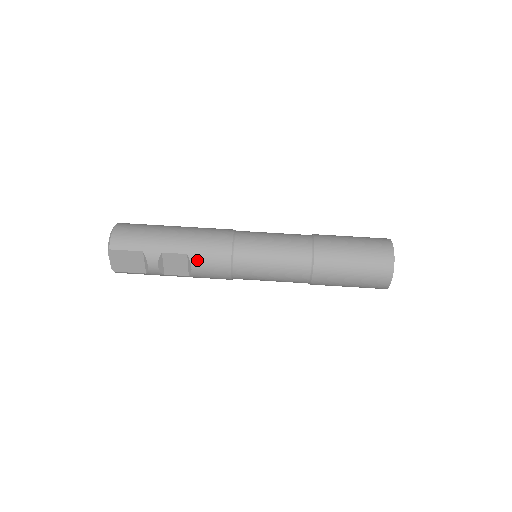
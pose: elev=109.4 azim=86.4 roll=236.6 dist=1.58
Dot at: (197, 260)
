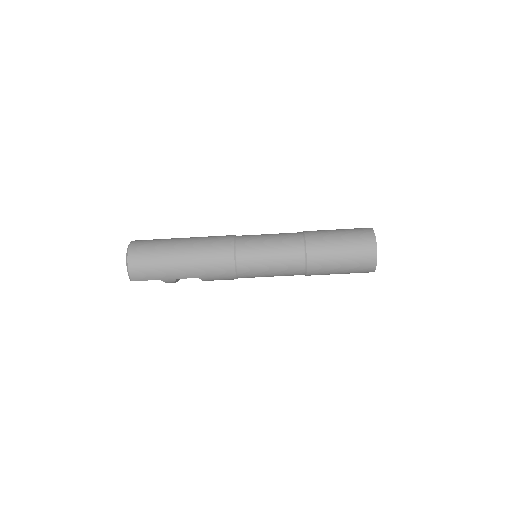
Dot at: (207, 279)
